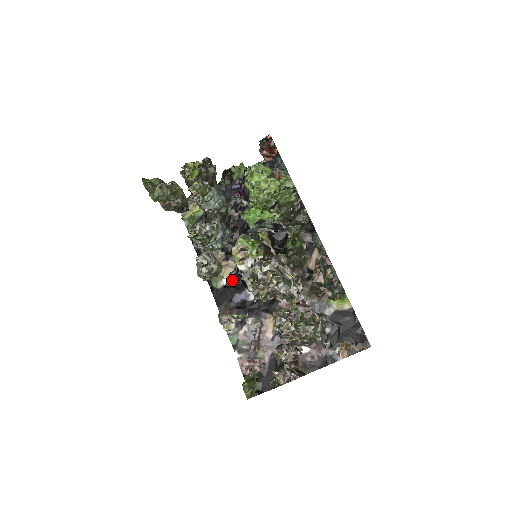
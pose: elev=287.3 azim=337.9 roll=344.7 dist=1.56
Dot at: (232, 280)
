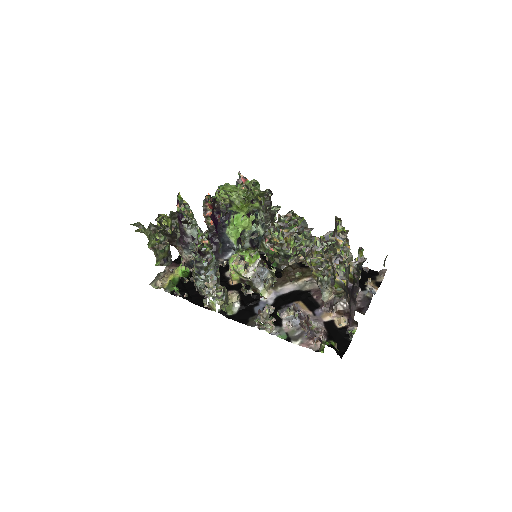
Dot at: (243, 301)
